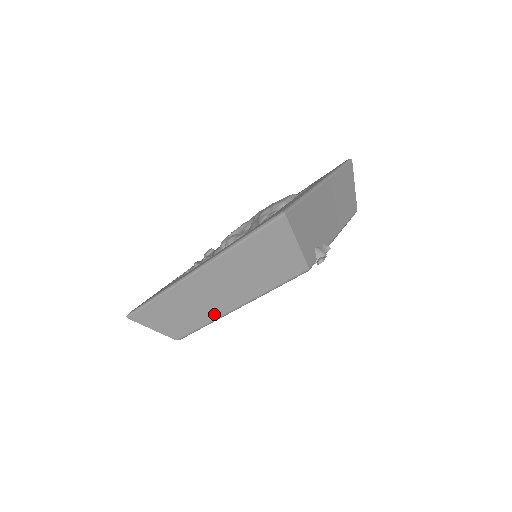
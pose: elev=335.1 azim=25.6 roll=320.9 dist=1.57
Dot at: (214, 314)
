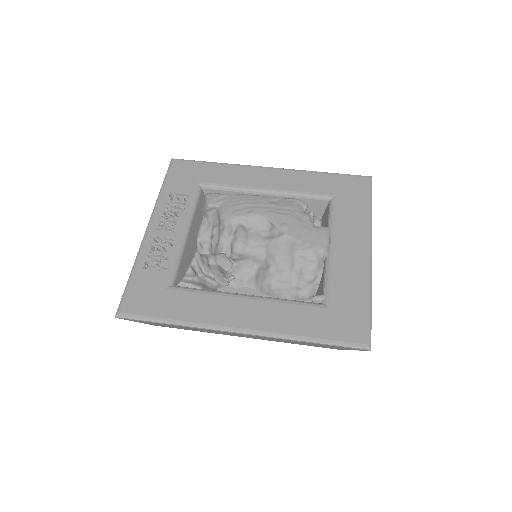
Dot at: occluded
